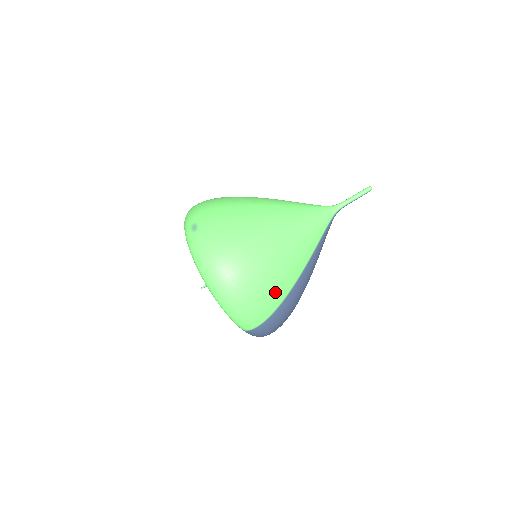
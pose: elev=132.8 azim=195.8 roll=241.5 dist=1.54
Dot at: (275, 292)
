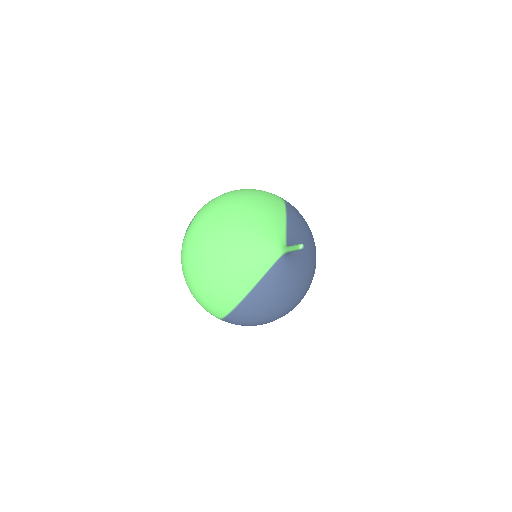
Dot at: (218, 303)
